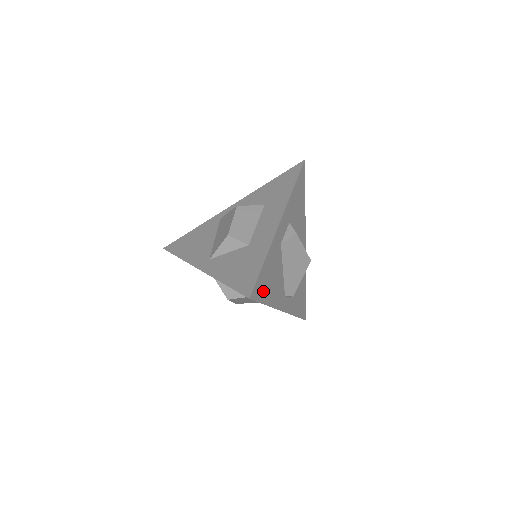
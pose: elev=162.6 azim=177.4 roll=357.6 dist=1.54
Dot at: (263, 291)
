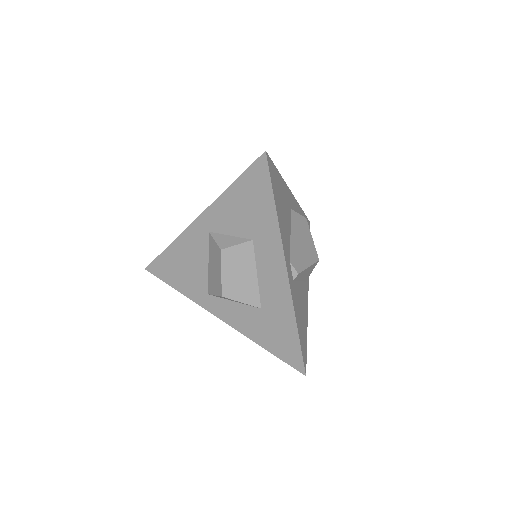
Dot at: (275, 187)
